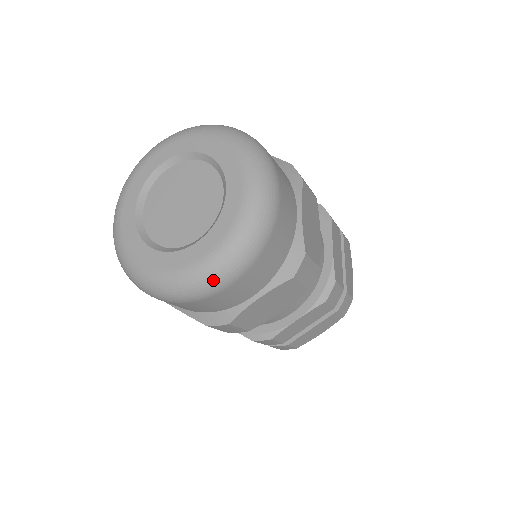
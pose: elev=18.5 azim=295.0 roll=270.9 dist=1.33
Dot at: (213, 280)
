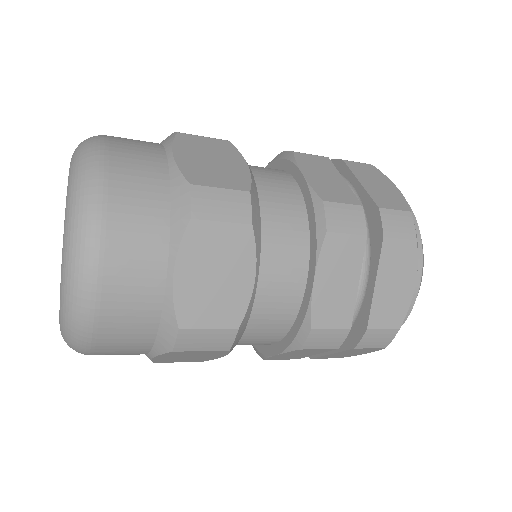
Dot at: (72, 348)
